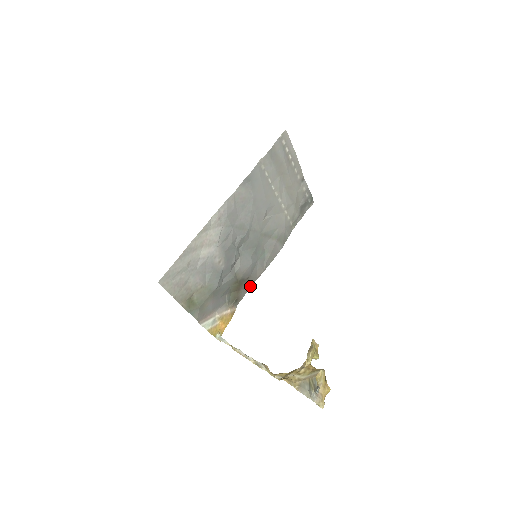
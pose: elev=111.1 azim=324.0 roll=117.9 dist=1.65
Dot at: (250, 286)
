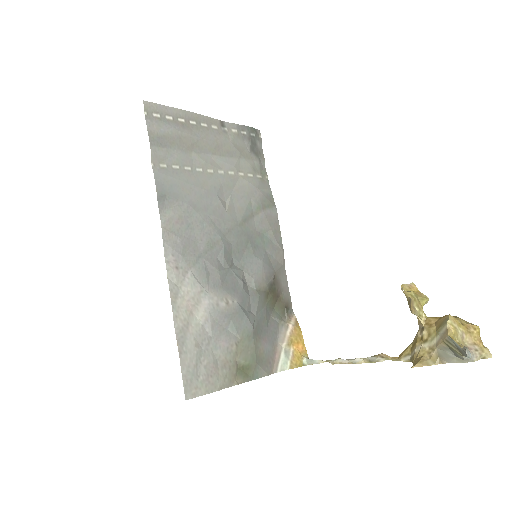
Dot at: (285, 280)
